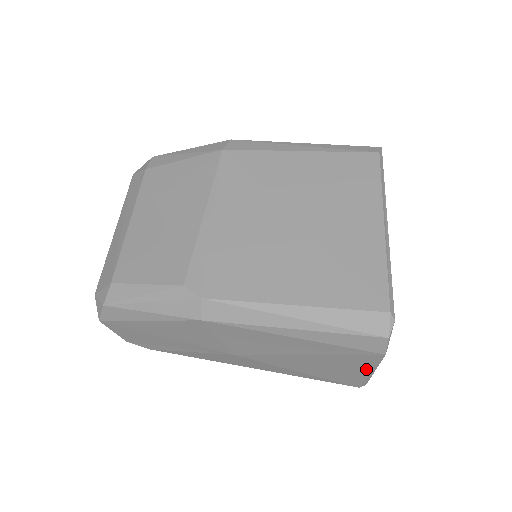
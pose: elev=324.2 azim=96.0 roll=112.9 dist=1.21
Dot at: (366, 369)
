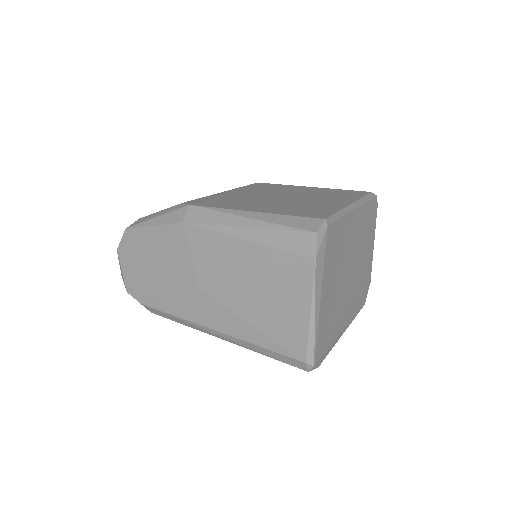
Dot at: (305, 303)
